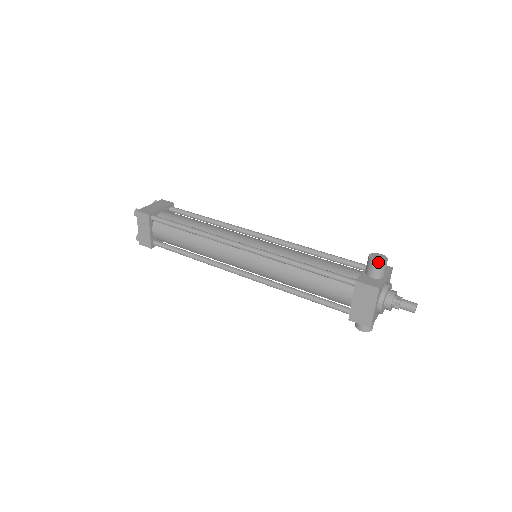
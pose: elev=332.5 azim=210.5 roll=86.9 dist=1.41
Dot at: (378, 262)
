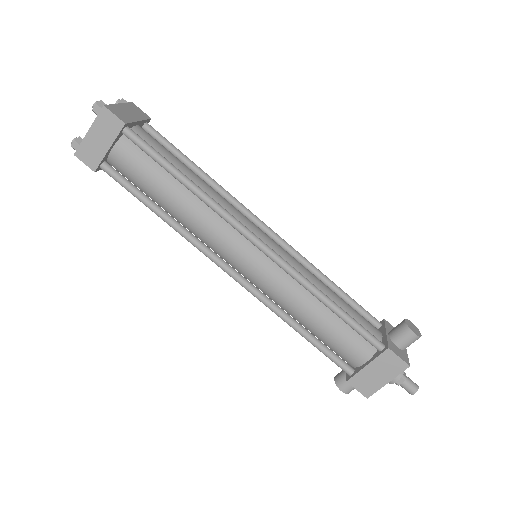
Dot at: (417, 335)
